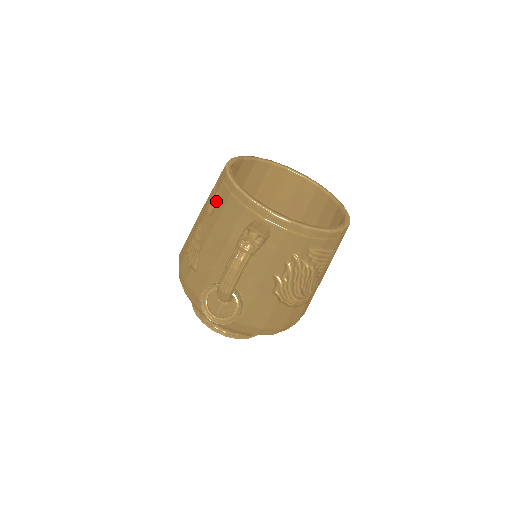
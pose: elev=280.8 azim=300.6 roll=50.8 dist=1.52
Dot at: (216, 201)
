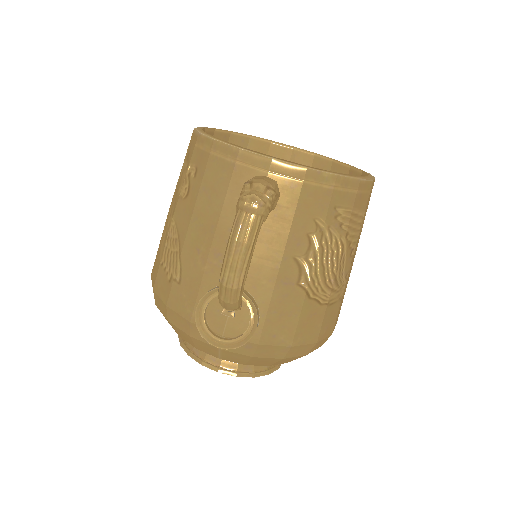
Dot at: (190, 175)
